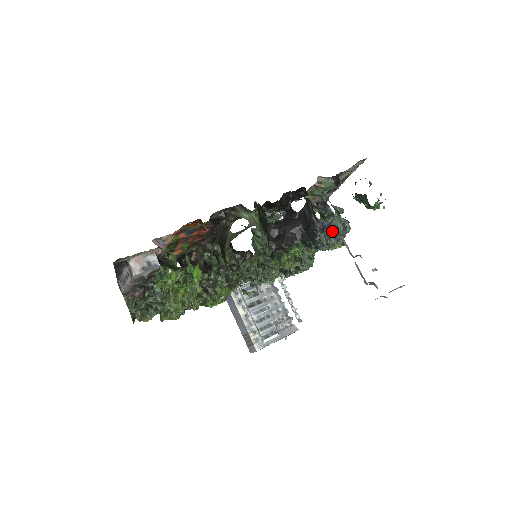
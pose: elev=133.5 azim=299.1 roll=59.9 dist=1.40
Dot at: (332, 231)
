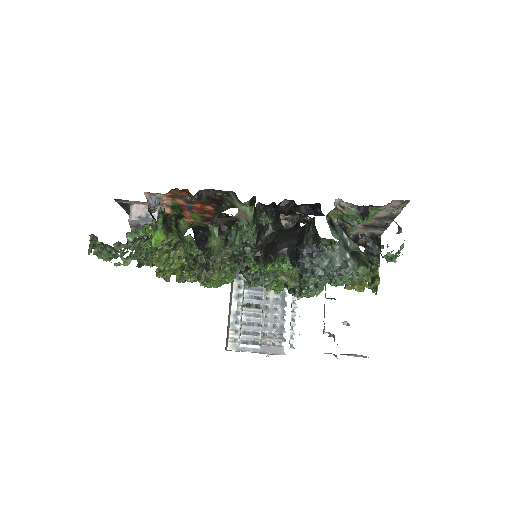
Dot at: (323, 261)
